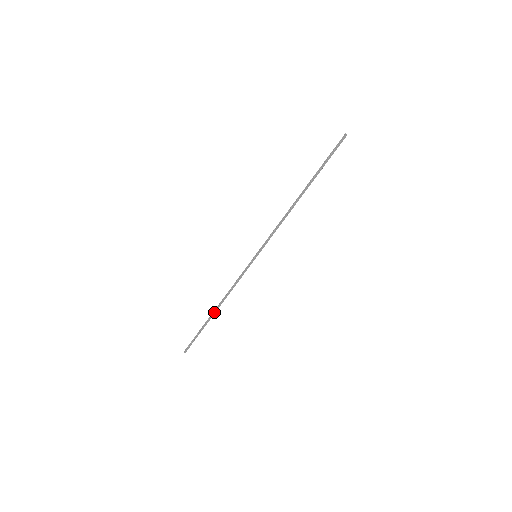
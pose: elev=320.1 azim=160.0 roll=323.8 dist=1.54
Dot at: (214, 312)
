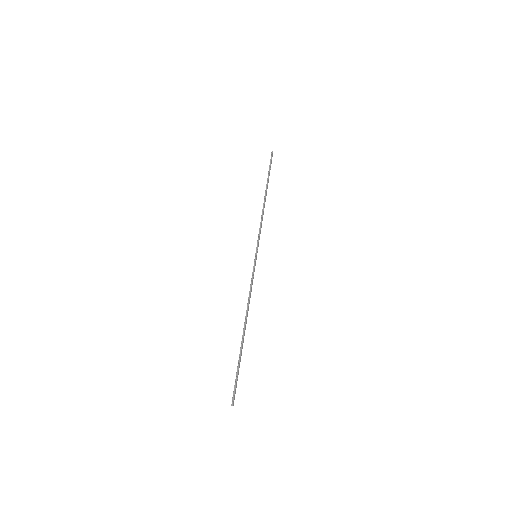
Dot at: (244, 331)
